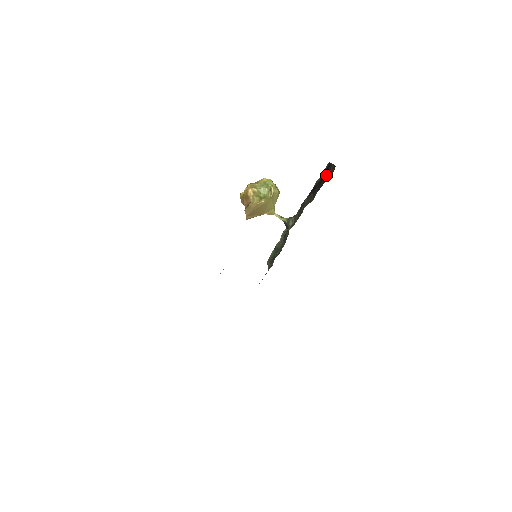
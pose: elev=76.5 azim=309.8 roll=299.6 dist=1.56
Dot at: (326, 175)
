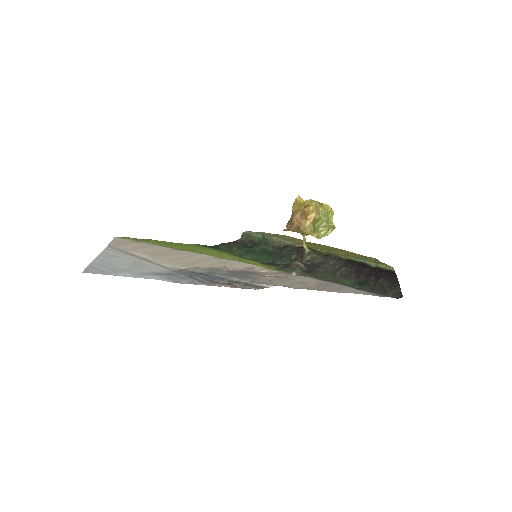
Dot at: (385, 283)
